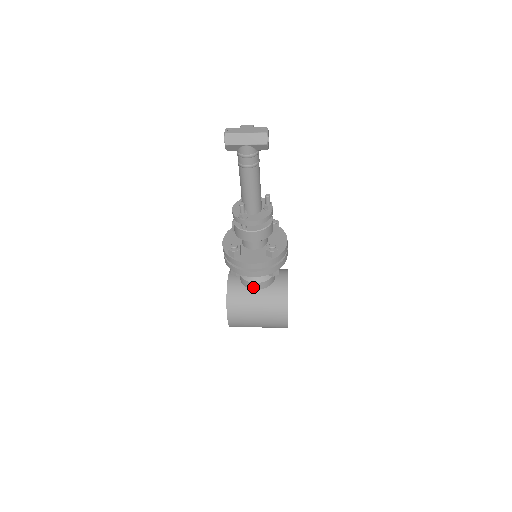
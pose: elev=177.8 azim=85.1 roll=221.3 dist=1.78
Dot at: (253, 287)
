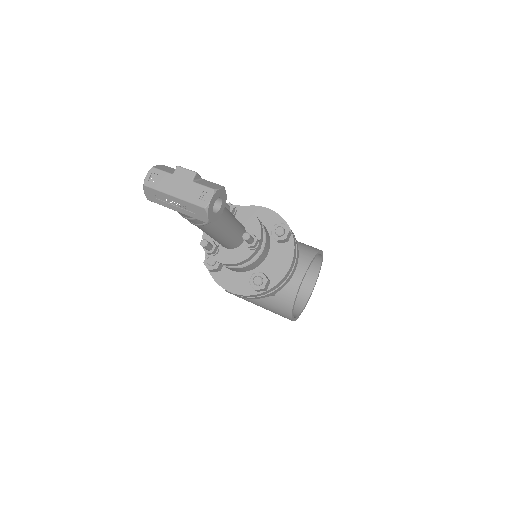
Dot at: occluded
